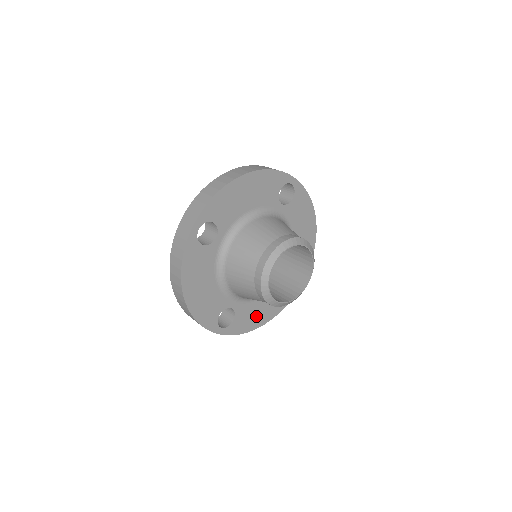
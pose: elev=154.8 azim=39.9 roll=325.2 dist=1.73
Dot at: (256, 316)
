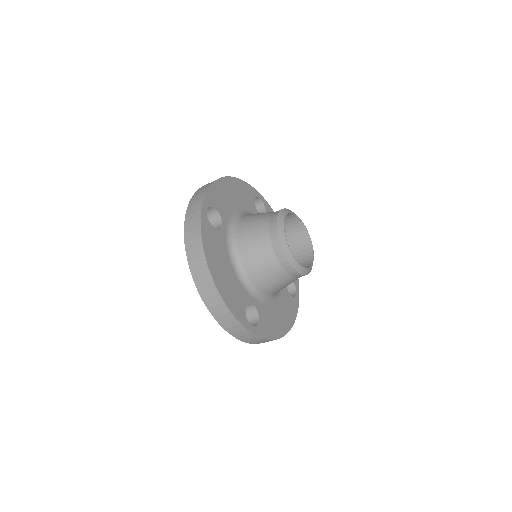
Dot at: (275, 323)
